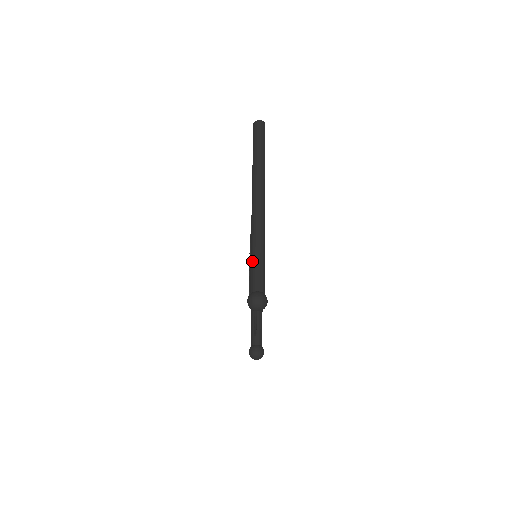
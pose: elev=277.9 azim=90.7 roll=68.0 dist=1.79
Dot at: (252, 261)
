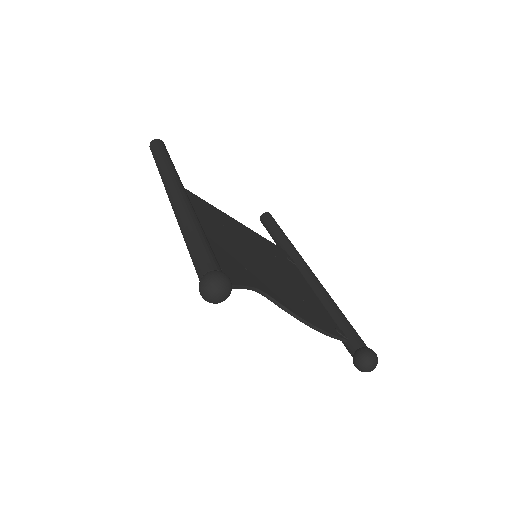
Dot at: occluded
